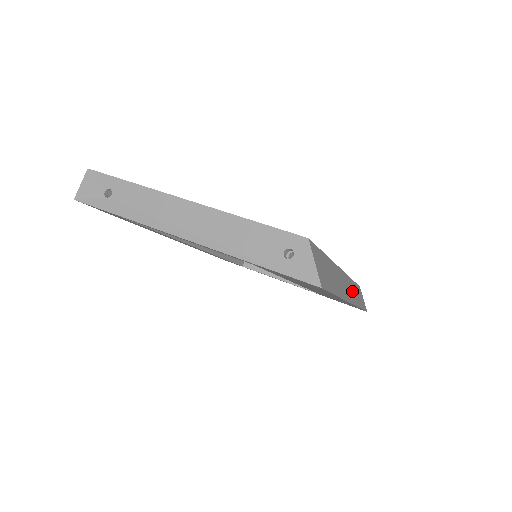
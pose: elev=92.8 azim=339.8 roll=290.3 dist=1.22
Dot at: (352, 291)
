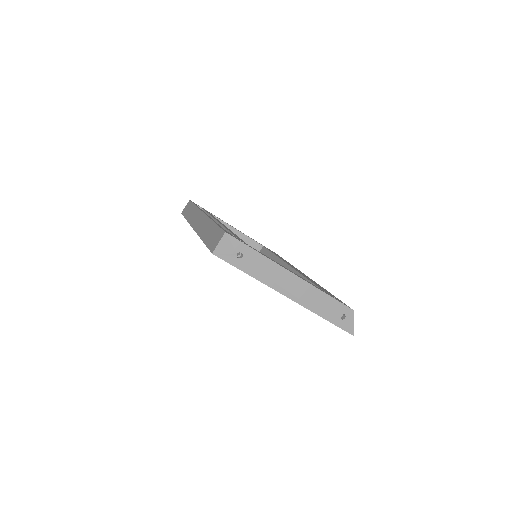
Dot at: occluded
